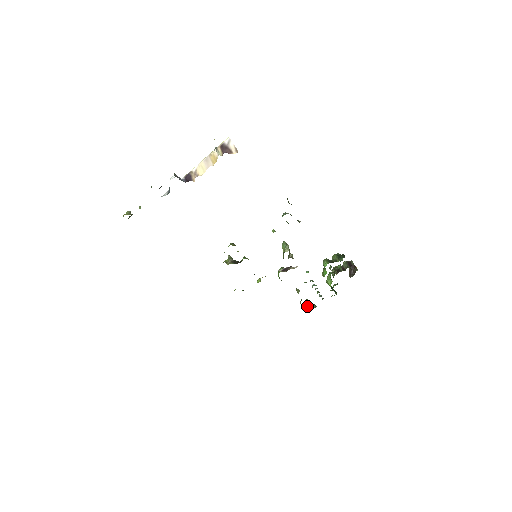
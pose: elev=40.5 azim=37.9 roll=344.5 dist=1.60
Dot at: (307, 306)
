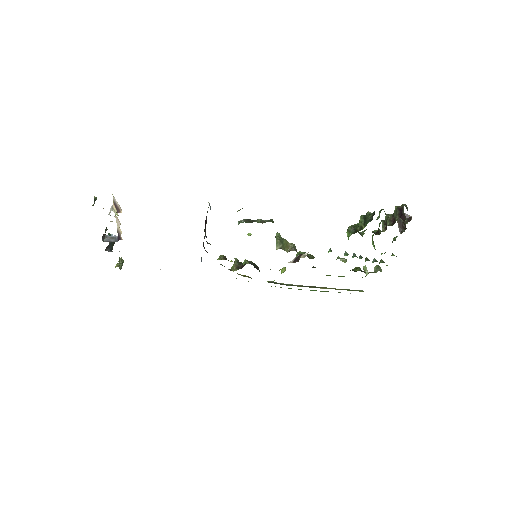
Dot at: (365, 273)
